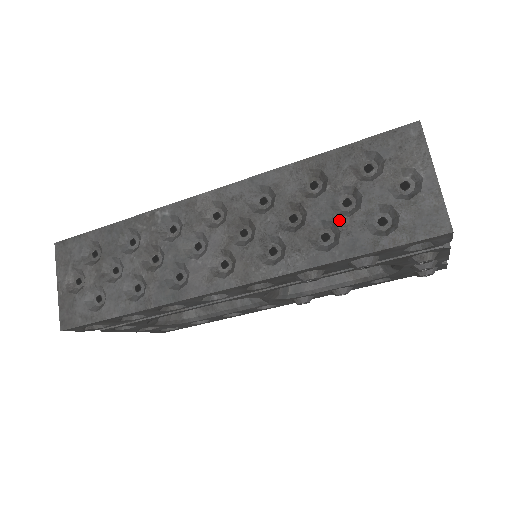
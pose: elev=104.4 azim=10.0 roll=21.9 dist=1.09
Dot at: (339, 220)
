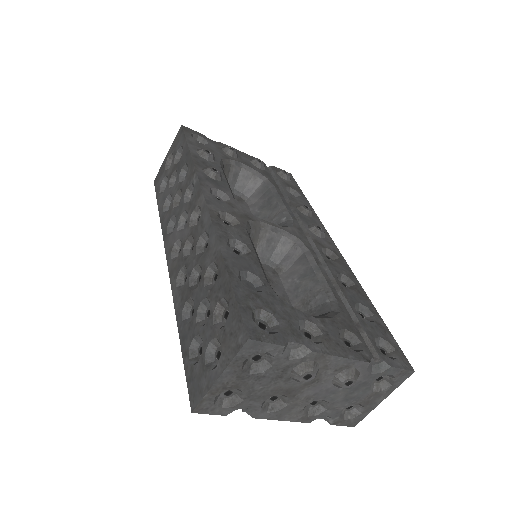
Dot at: (194, 316)
